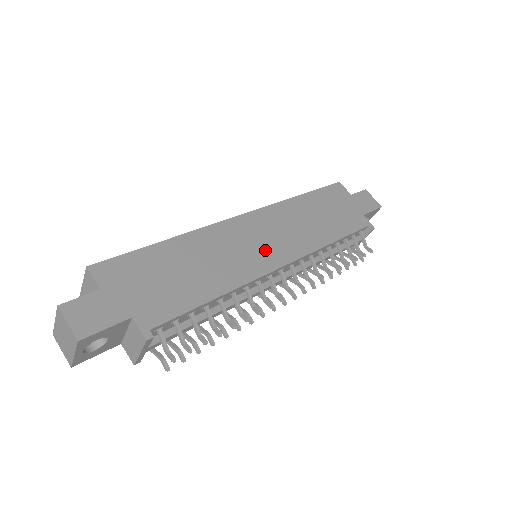
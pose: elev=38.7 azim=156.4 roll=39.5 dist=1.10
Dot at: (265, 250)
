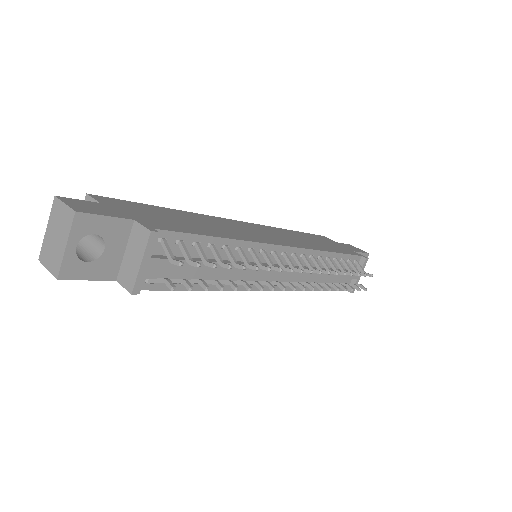
Dot at: (265, 236)
